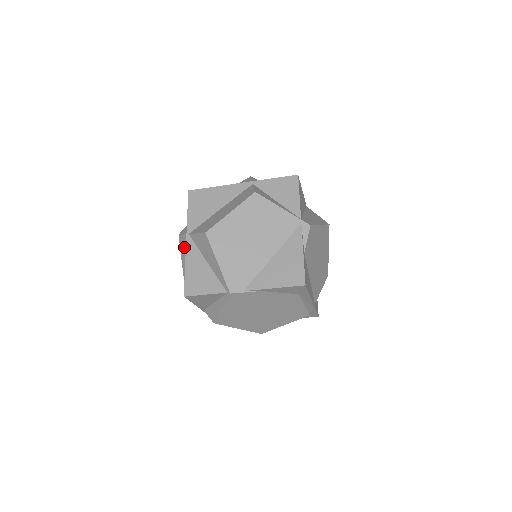
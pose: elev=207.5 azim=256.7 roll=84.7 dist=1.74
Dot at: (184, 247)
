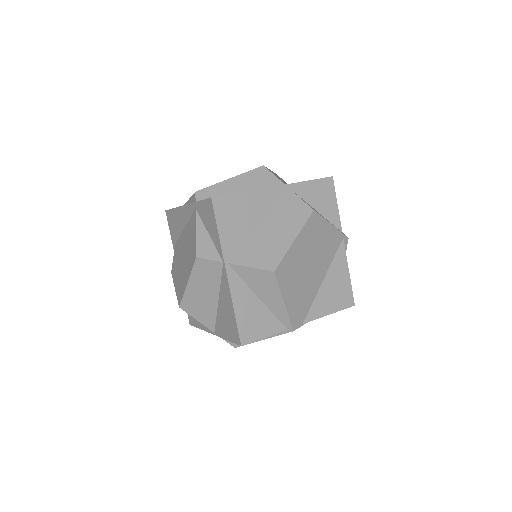
Dot at: (205, 272)
